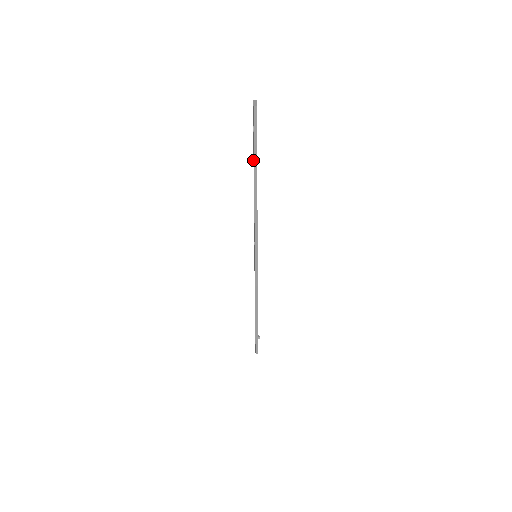
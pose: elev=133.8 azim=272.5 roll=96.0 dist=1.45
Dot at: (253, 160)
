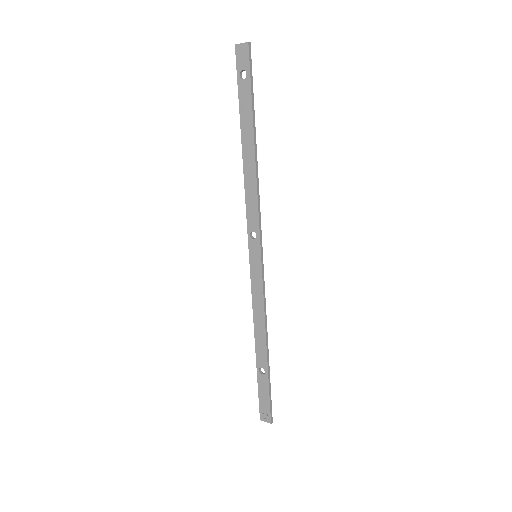
Dot at: occluded
